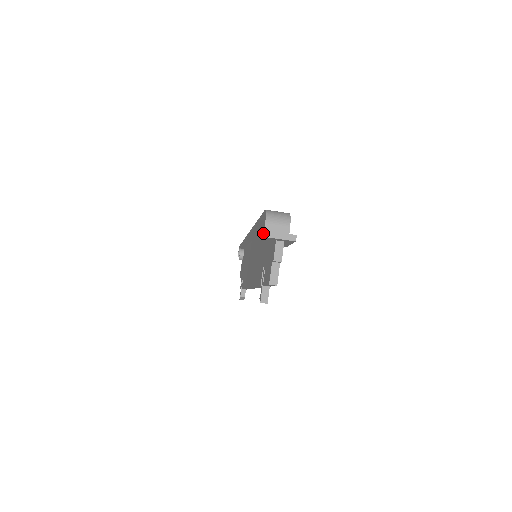
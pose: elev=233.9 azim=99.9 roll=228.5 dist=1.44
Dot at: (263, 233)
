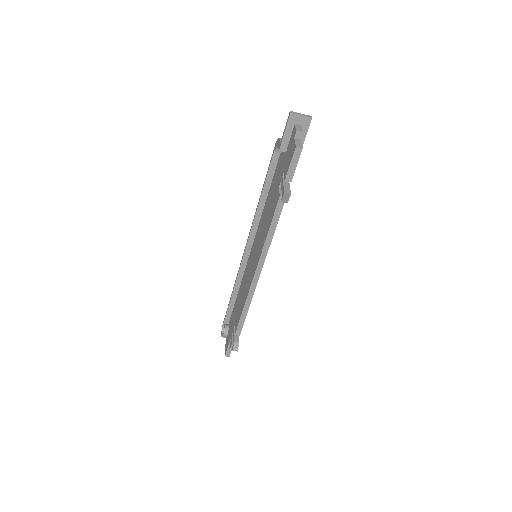
Dot at: (279, 144)
